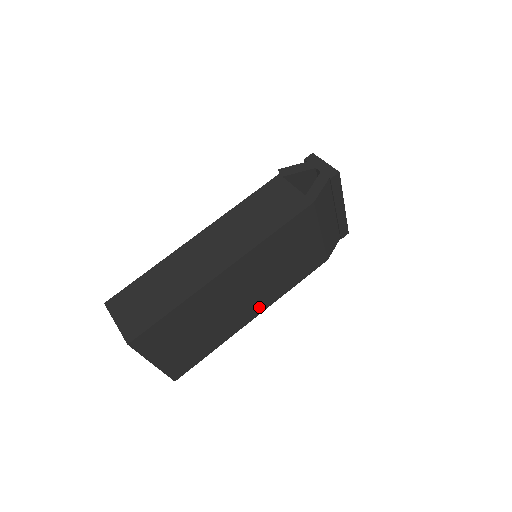
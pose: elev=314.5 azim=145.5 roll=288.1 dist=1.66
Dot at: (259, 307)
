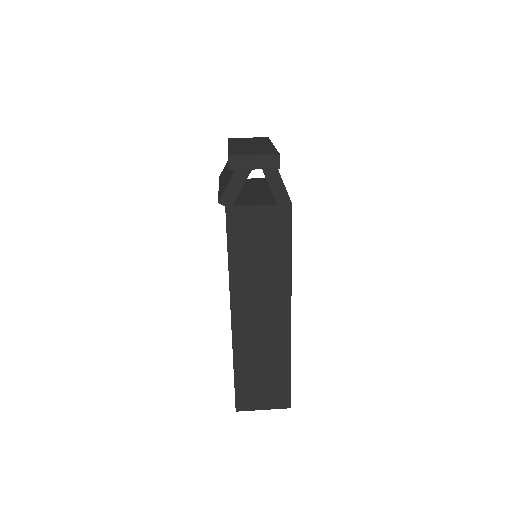
Dot at: occluded
